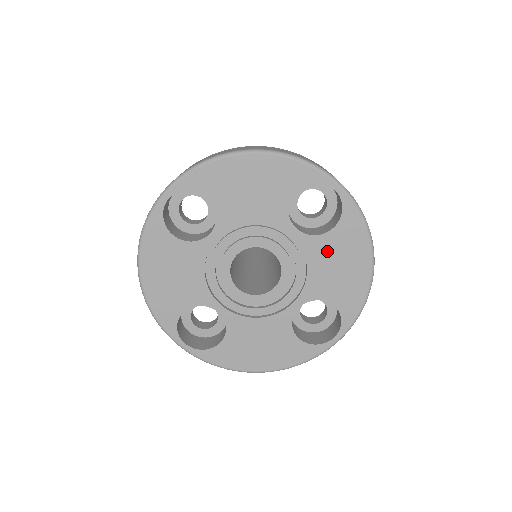
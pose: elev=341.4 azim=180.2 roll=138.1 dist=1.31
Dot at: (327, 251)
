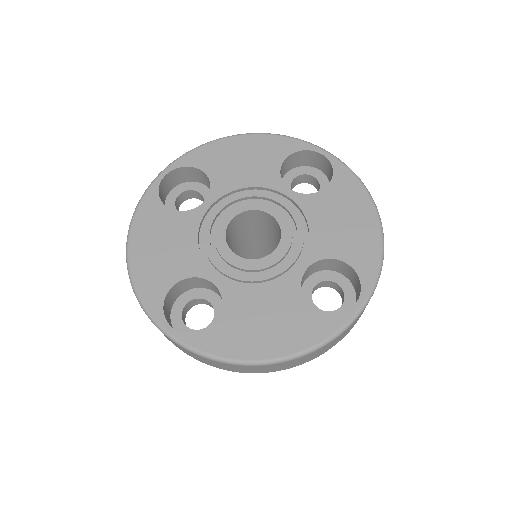
Dot at: (326, 207)
